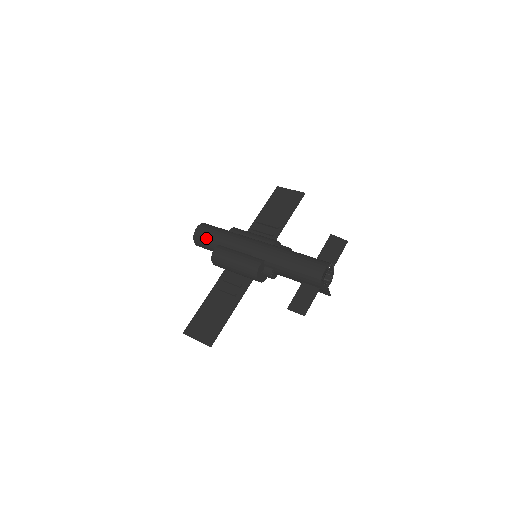
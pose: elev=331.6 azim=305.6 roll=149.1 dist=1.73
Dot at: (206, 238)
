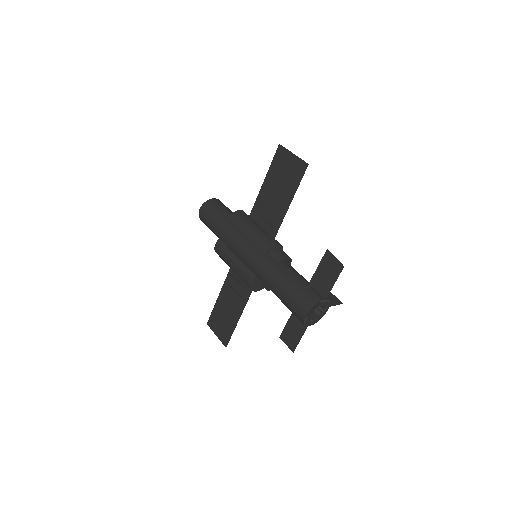
Dot at: (208, 226)
